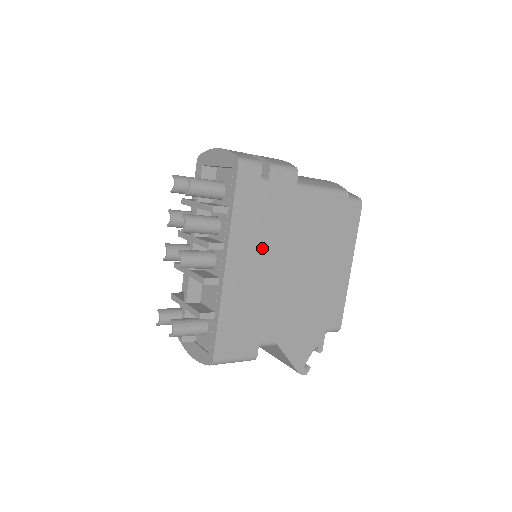
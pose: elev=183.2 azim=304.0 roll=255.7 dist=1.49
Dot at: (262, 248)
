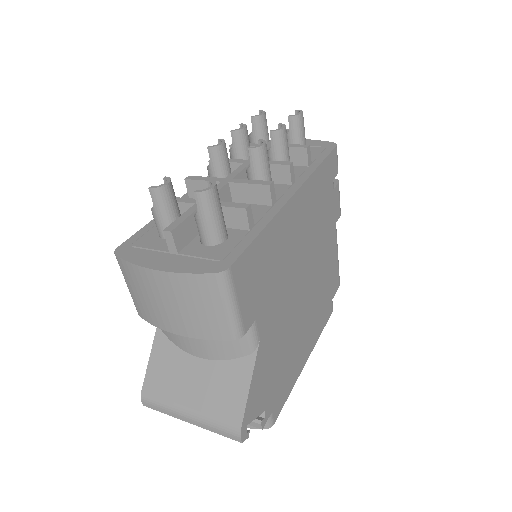
Dot at: (308, 228)
